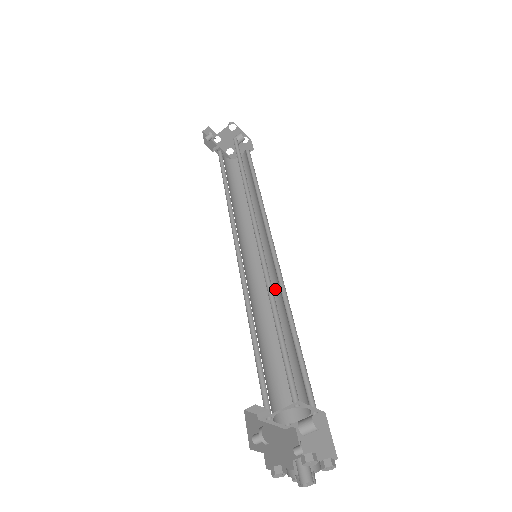
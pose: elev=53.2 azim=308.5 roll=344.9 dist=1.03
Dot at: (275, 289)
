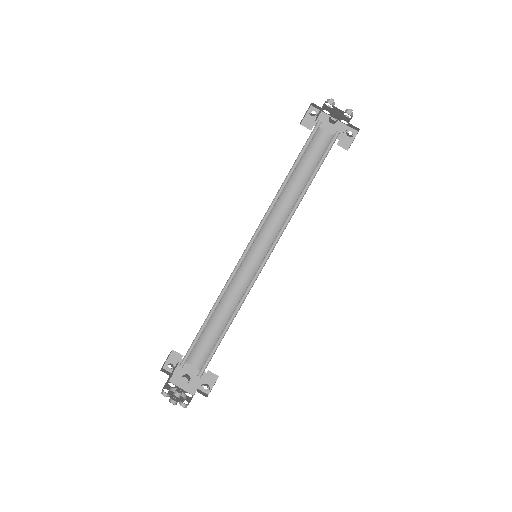
Dot at: (250, 288)
